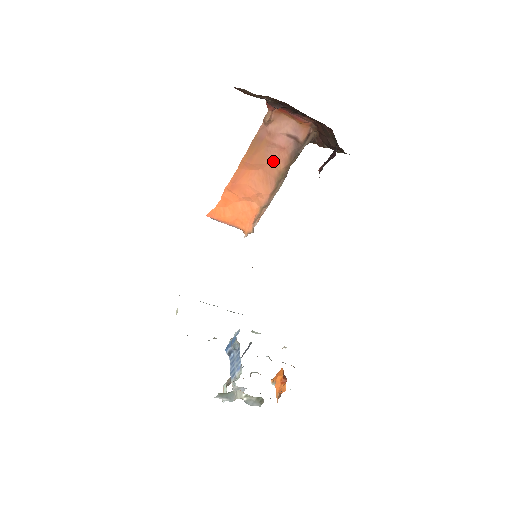
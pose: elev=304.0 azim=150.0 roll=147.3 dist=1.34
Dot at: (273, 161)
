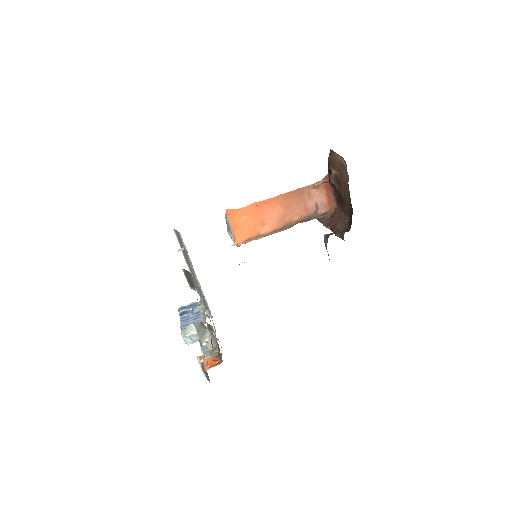
Dot at: (295, 211)
